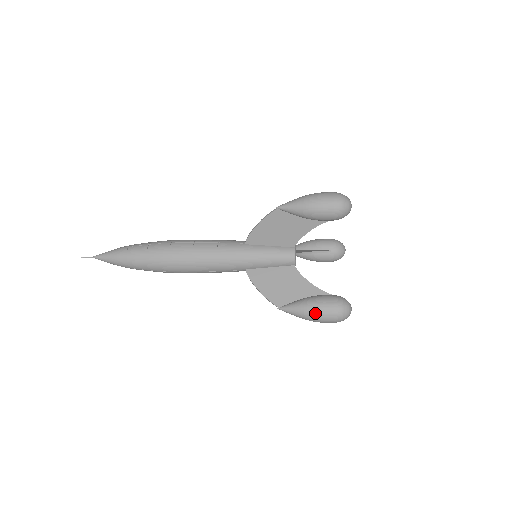
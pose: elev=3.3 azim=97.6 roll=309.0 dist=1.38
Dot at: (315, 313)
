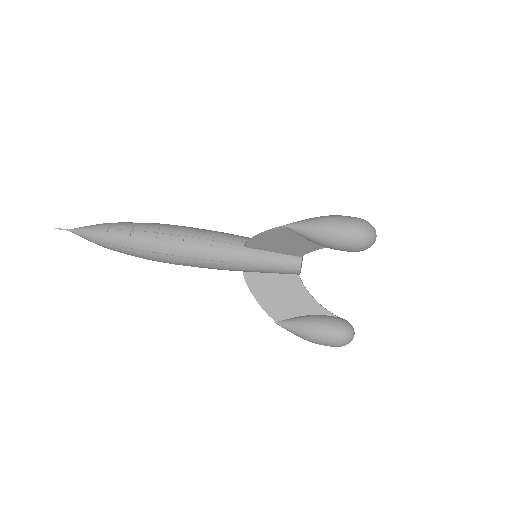
Dot at: (314, 339)
